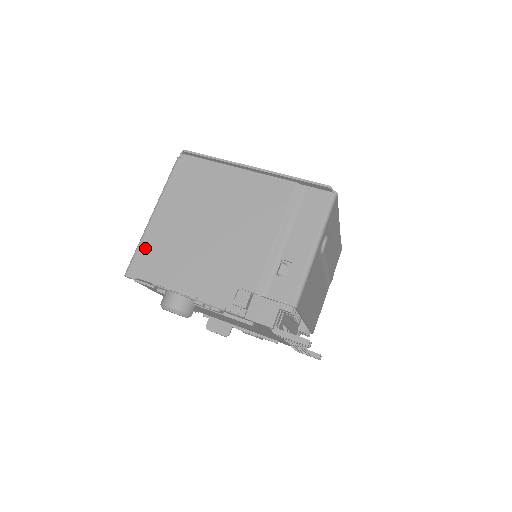
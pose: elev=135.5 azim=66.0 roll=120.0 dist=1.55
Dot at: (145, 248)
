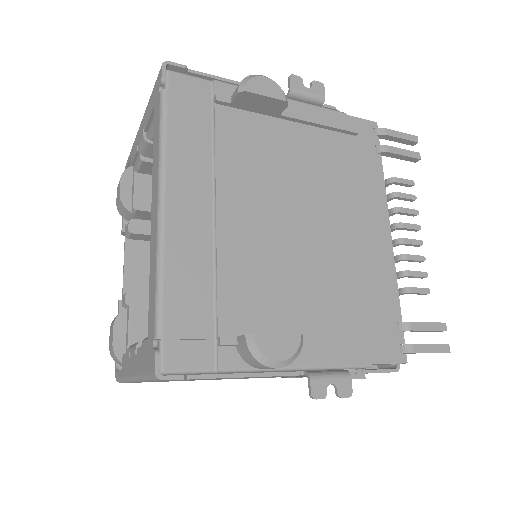
Dot at: occluded
